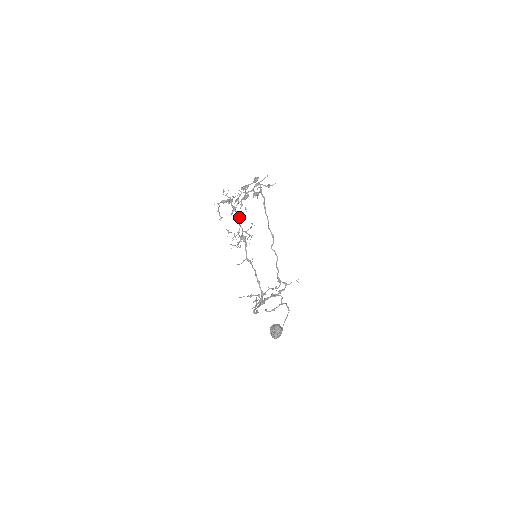
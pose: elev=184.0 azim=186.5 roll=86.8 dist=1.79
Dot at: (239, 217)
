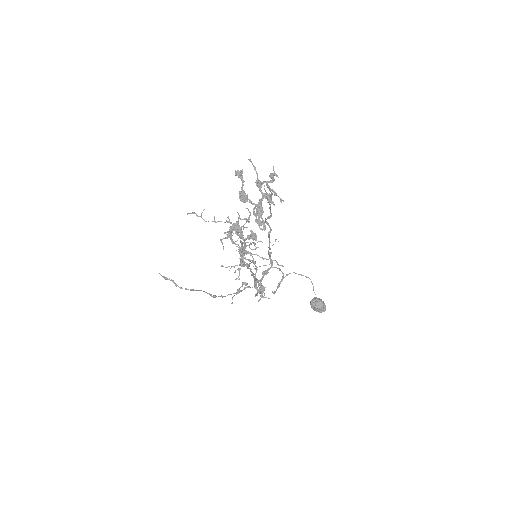
Dot at: (256, 237)
